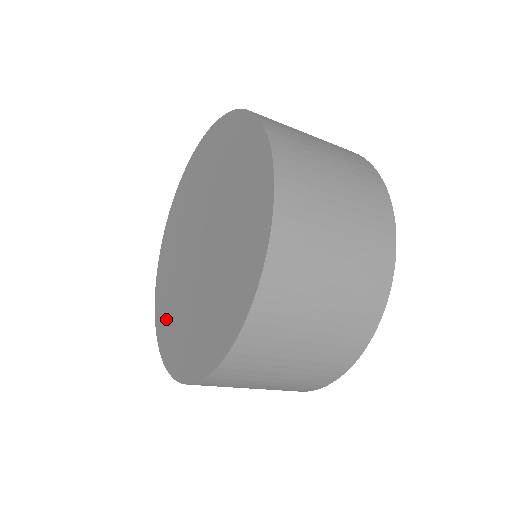
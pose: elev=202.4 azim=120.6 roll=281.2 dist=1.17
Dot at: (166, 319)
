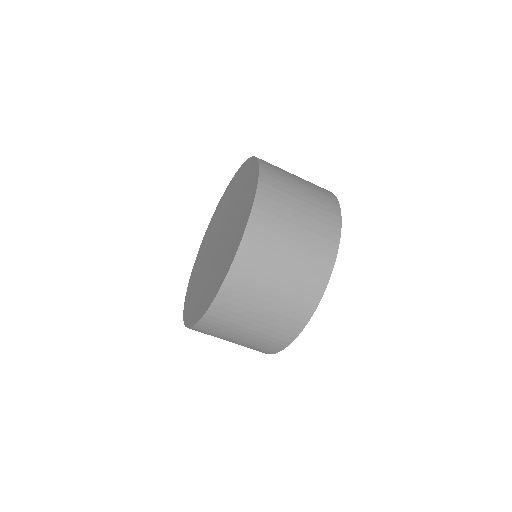
Dot at: (208, 295)
